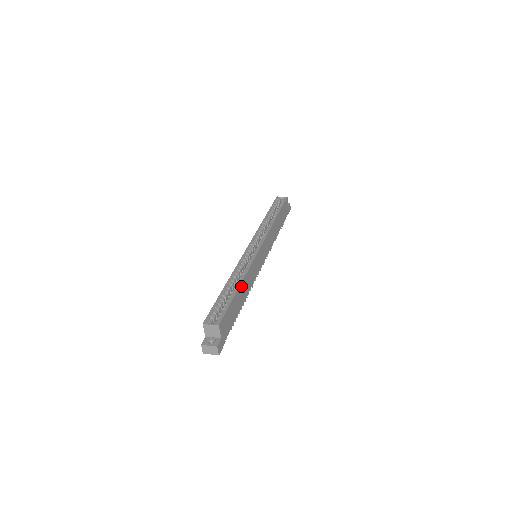
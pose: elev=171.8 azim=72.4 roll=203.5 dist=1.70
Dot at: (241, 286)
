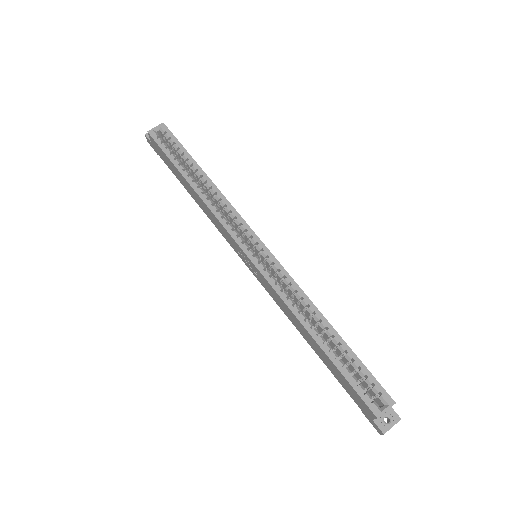
Dot at: (328, 324)
